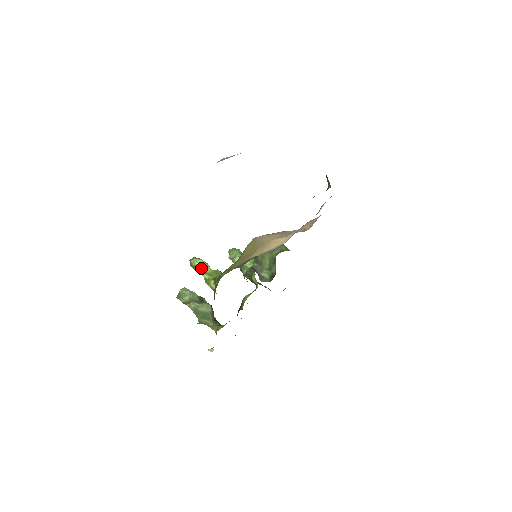
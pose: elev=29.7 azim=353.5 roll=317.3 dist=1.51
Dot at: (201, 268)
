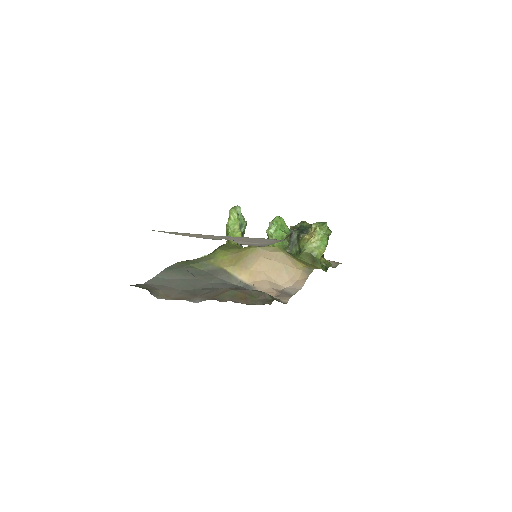
Dot at: (231, 221)
